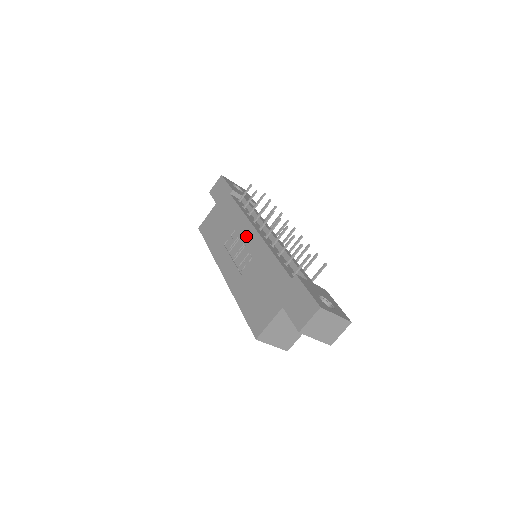
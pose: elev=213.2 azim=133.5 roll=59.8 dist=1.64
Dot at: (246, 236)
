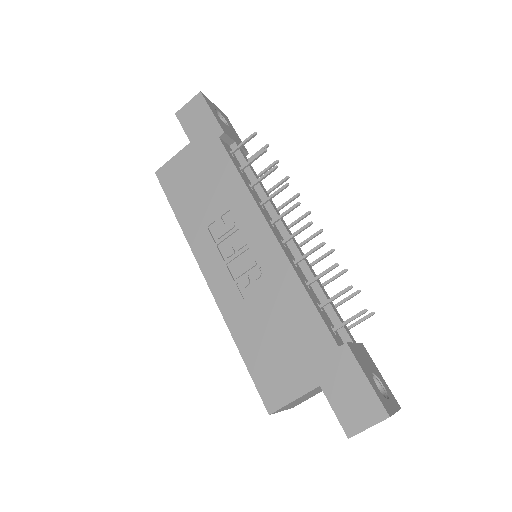
Dot at: (252, 232)
